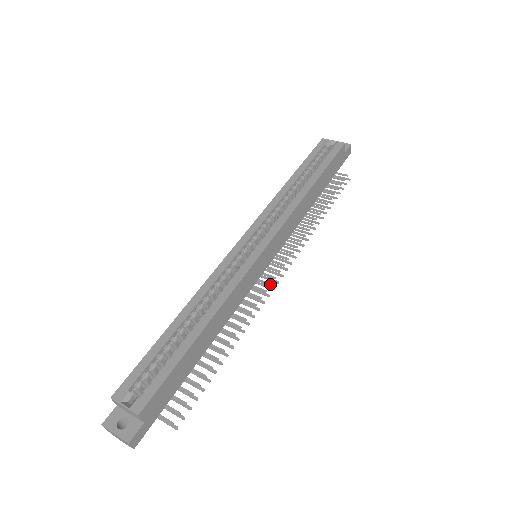
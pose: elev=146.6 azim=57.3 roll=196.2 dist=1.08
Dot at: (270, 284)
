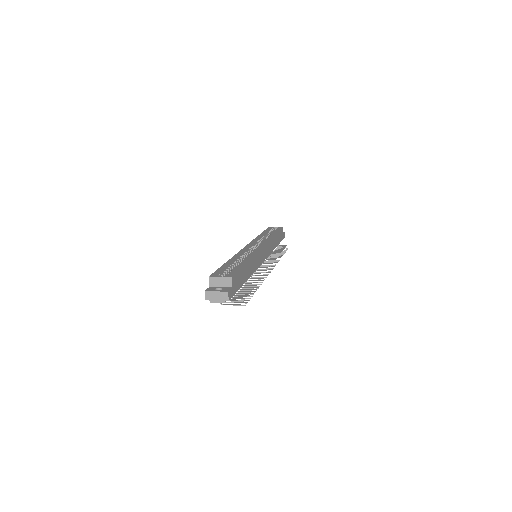
Dot at: (268, 269)
